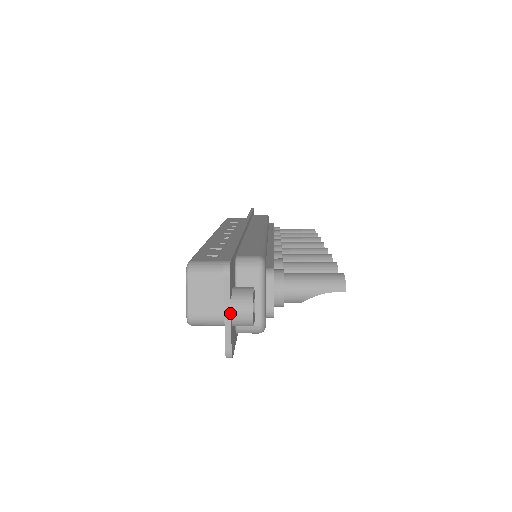
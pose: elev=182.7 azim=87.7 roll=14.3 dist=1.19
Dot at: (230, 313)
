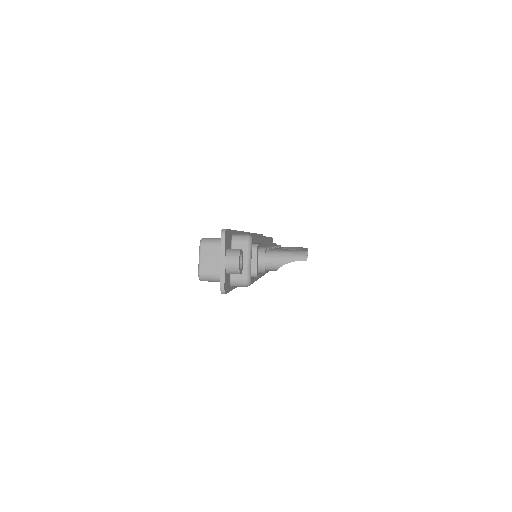
Dot at: (224, 261)
